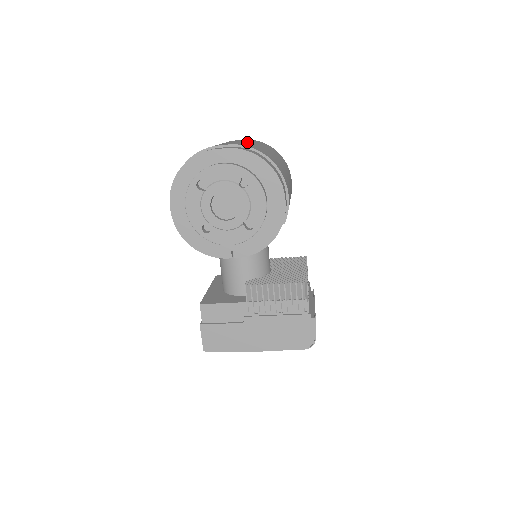
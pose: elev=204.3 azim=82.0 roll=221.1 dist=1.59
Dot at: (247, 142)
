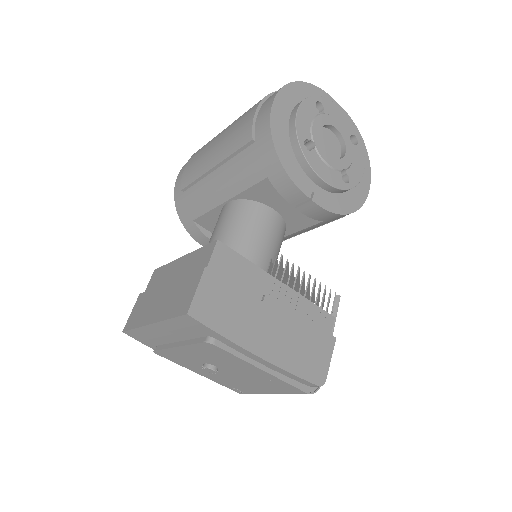
Dot at: occluded
